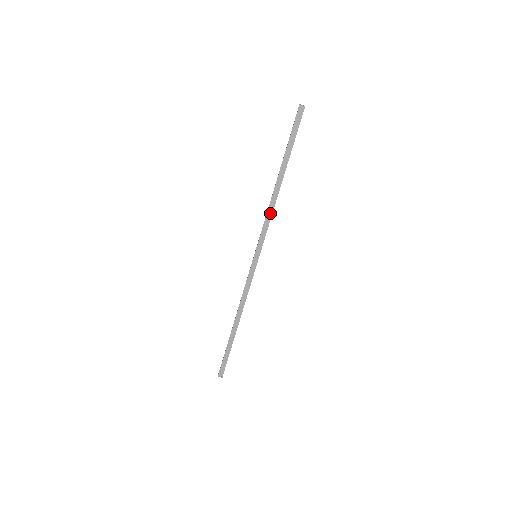
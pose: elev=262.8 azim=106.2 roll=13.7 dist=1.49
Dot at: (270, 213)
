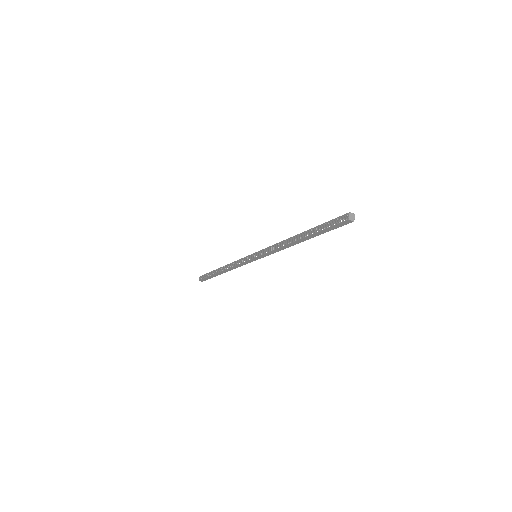
Dot at: (281, 249)
